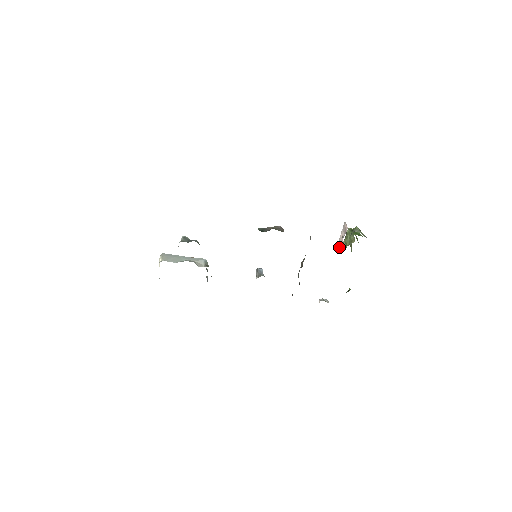
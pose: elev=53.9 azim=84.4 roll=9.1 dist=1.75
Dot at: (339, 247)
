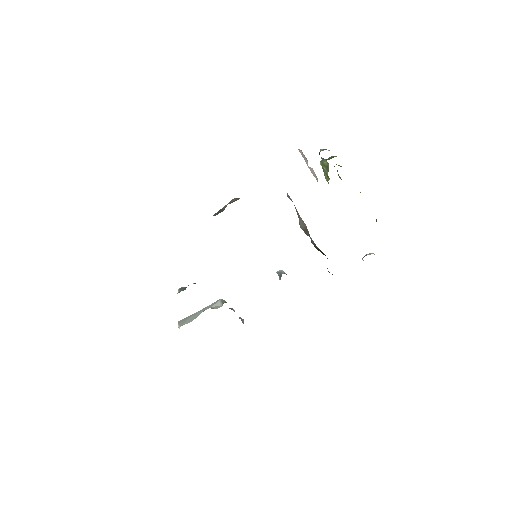
Dot at: (317, 180)
